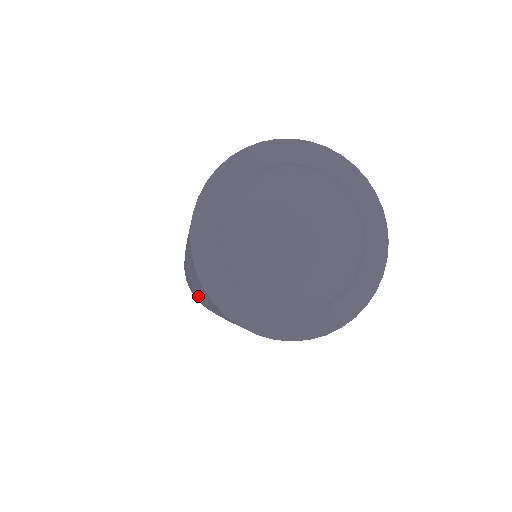
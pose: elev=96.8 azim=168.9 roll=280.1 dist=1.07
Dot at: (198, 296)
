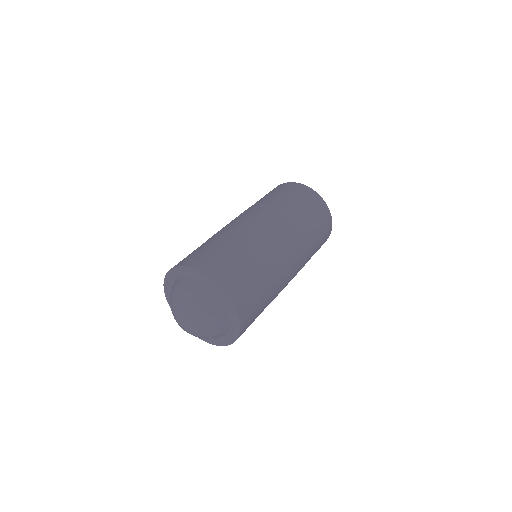
Dot at: occluded
